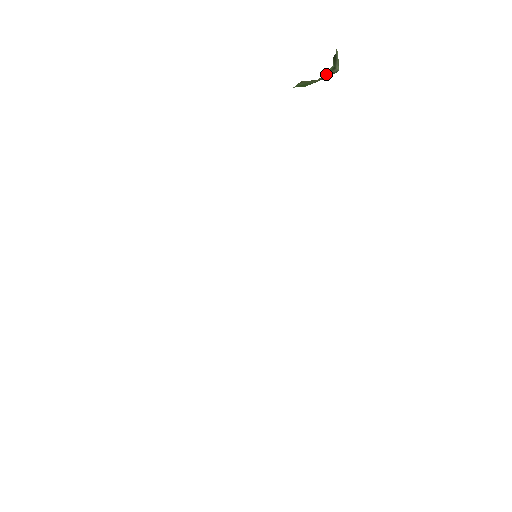
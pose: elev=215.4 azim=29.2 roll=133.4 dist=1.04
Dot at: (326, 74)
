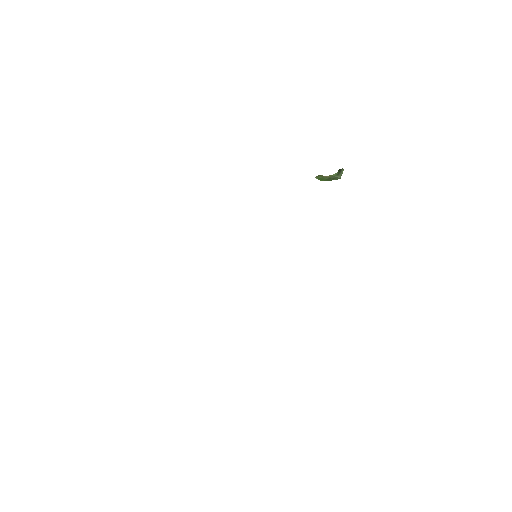
Dot at: (333, 175)
